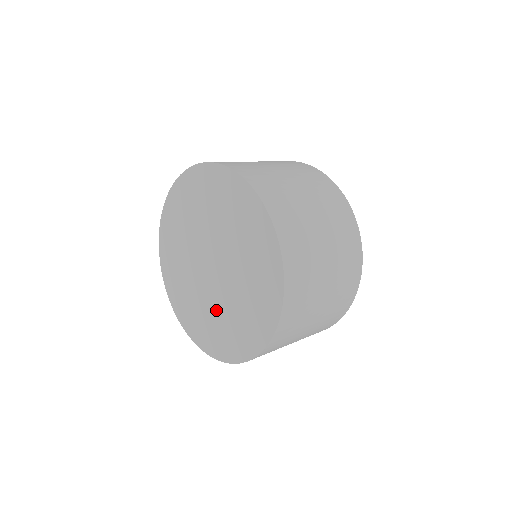
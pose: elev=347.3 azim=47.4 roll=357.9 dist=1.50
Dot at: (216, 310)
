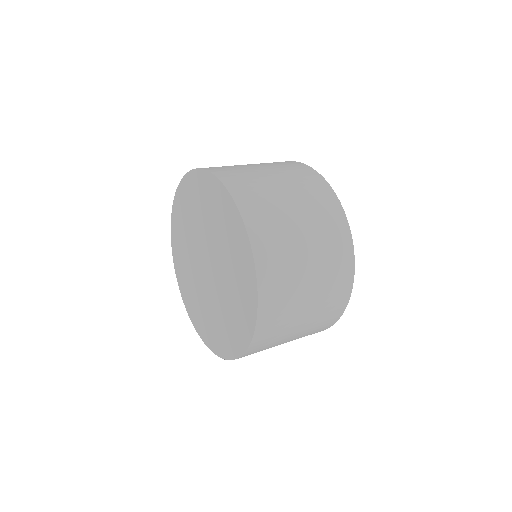
Dot at: (222, 305)
